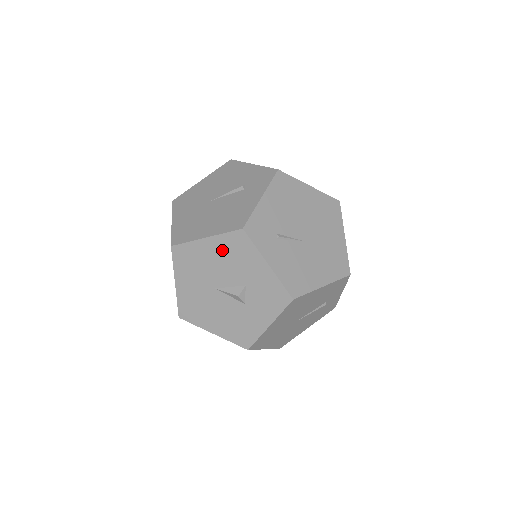
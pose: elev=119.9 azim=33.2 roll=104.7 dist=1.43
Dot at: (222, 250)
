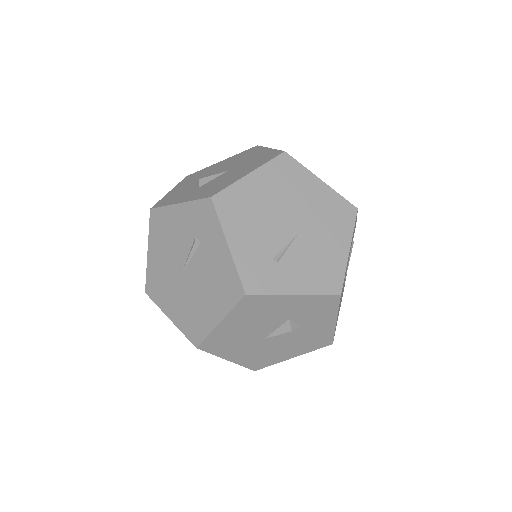
Dot at: (243, 318)
